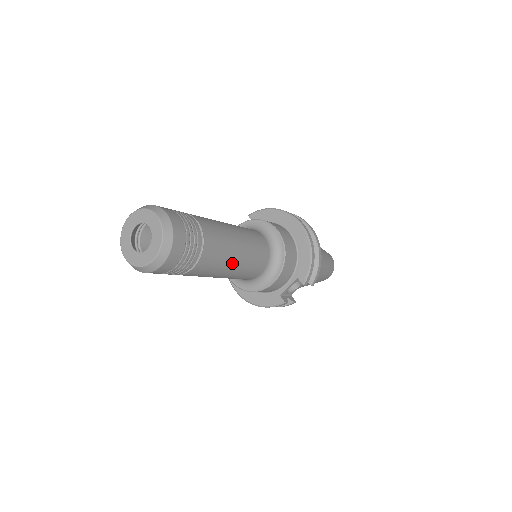
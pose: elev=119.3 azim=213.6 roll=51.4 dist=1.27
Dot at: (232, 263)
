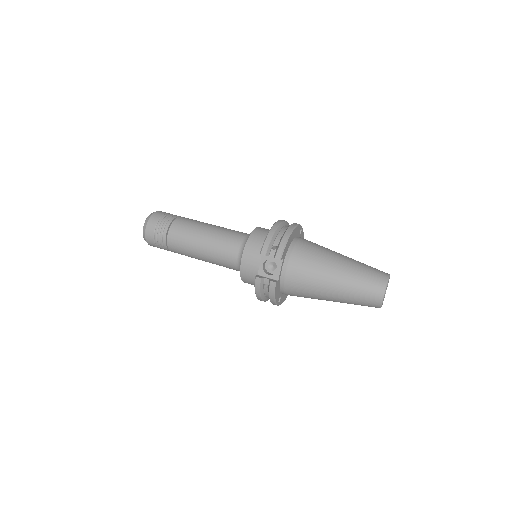
Dot at: (199, 238)
